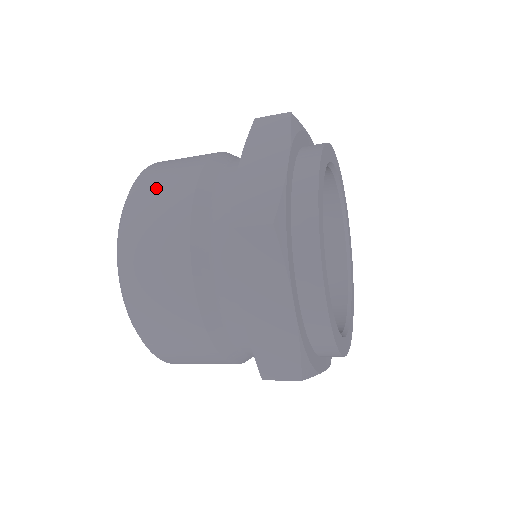
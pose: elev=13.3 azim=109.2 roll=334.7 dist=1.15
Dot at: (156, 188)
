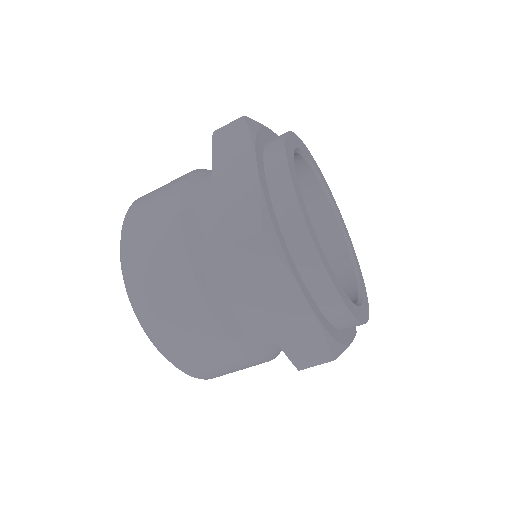
Dot at: (144, 228)
